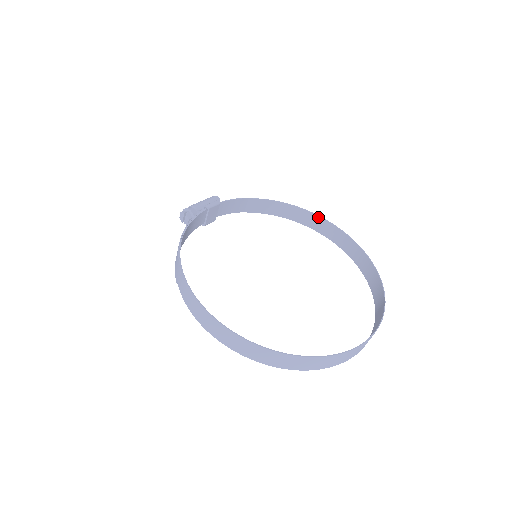
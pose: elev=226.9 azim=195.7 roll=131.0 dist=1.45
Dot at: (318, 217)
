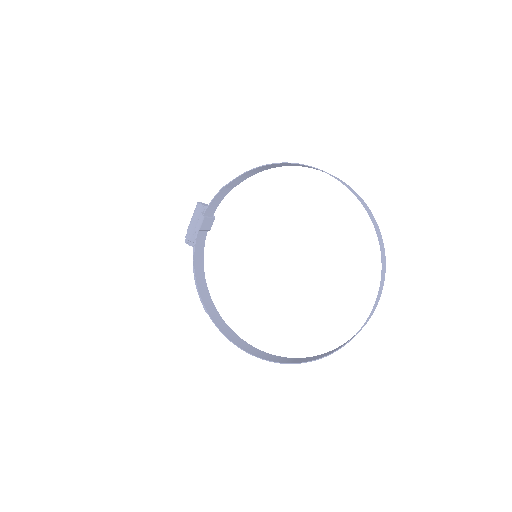
Dot at: (295, 164)
